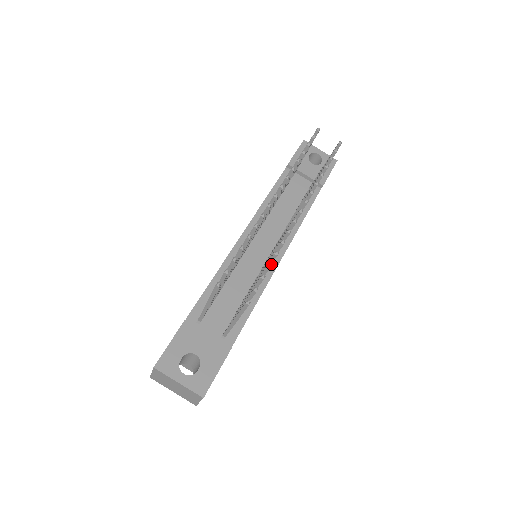
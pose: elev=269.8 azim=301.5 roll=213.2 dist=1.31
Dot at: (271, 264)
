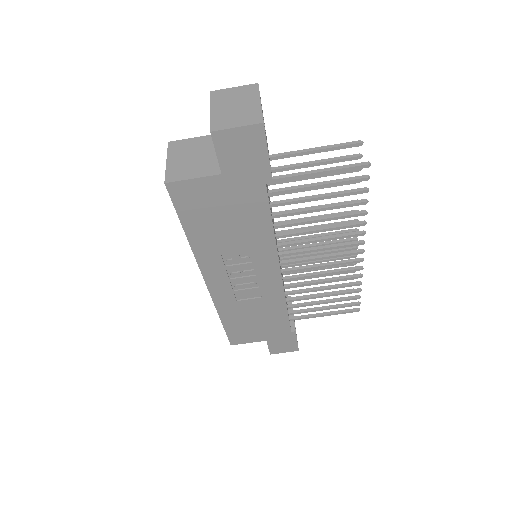
Dot at: occluded
